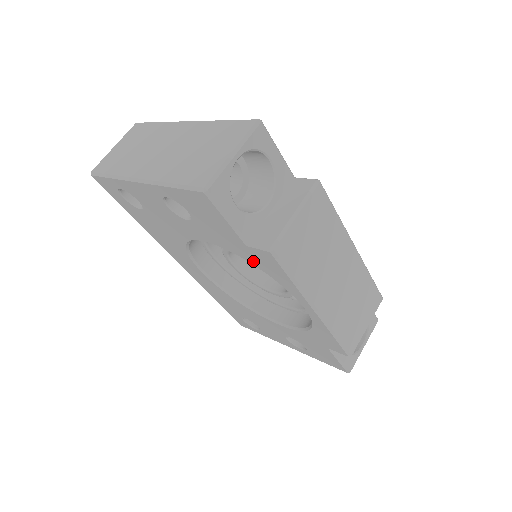
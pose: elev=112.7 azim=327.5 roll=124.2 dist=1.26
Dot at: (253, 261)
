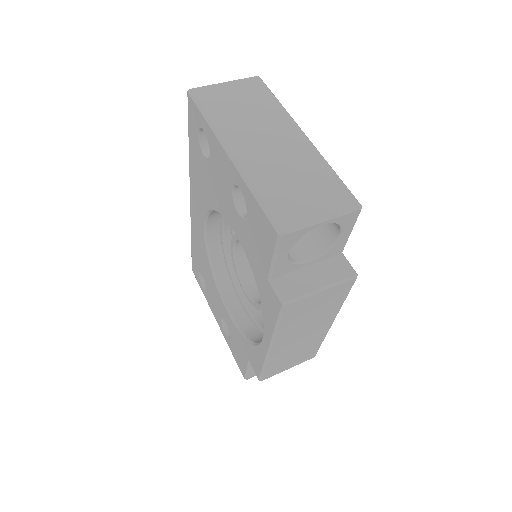
Dot at: (260, 286)
